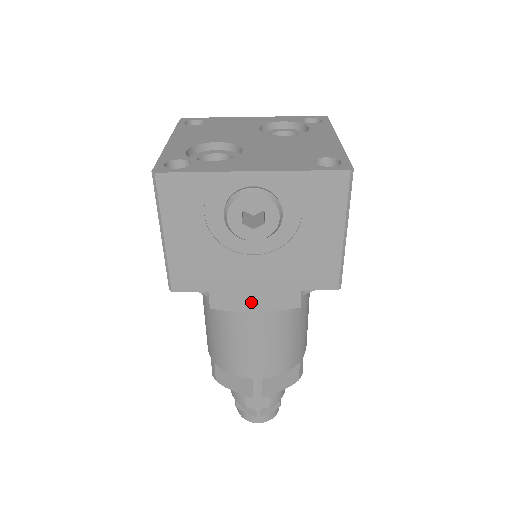
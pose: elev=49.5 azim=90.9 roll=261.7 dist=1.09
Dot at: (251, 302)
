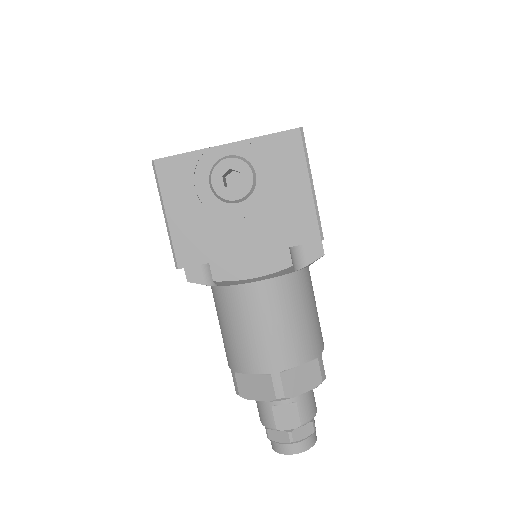
Dot at: (248, 268)
